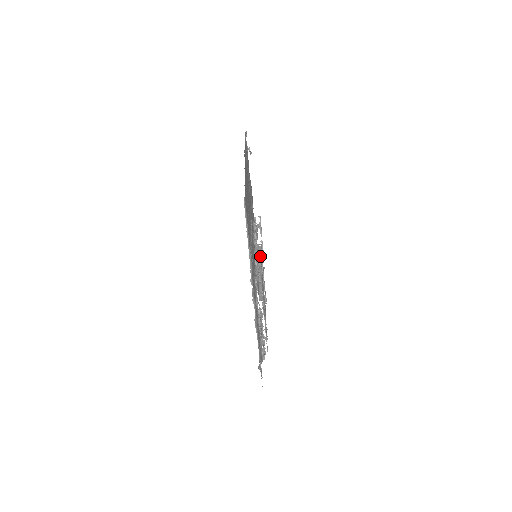
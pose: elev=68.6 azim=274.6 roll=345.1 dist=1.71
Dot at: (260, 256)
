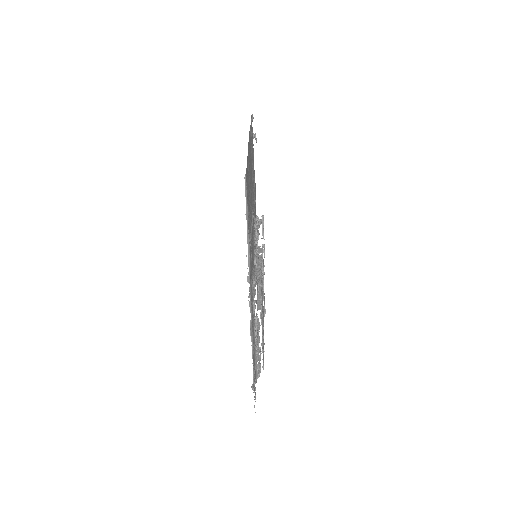
Dot at: (261, 258)
